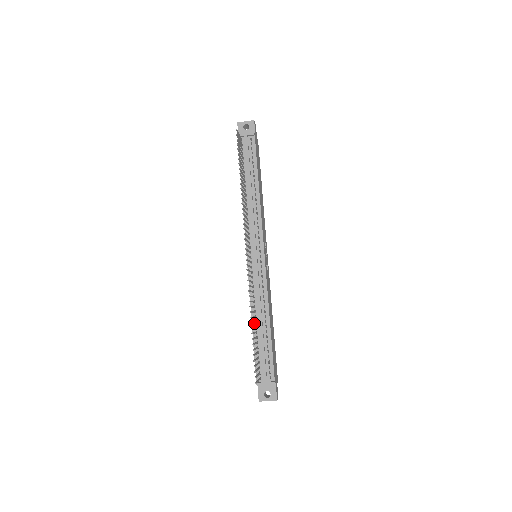
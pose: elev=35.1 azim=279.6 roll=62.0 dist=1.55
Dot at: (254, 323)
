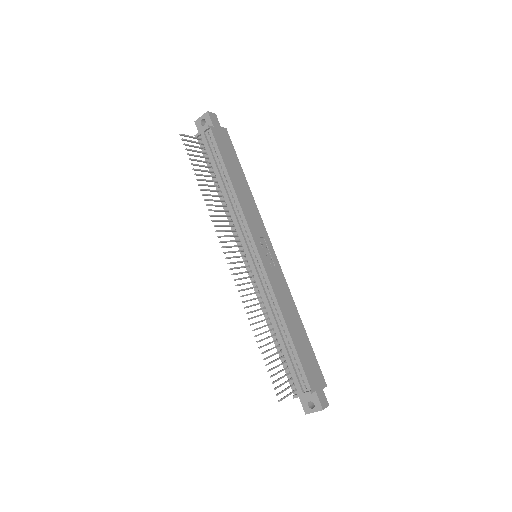
Dot at: (272, 331)
